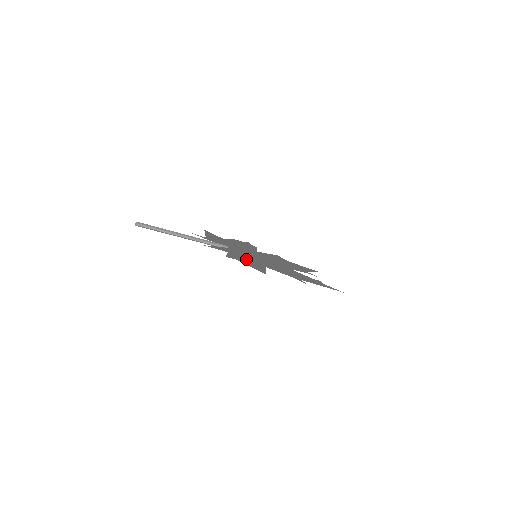
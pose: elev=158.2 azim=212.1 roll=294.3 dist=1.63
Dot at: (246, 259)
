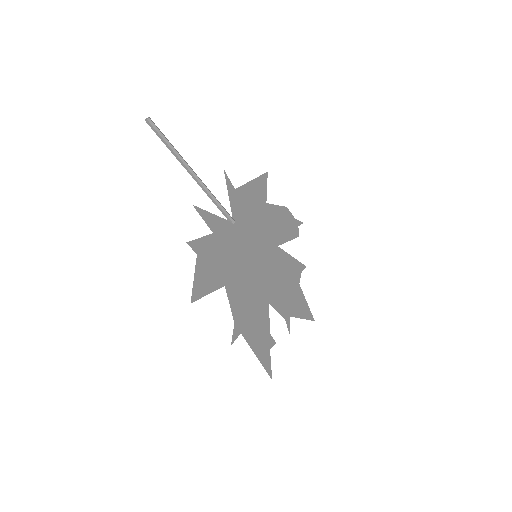
Dot at: (219, 258)
